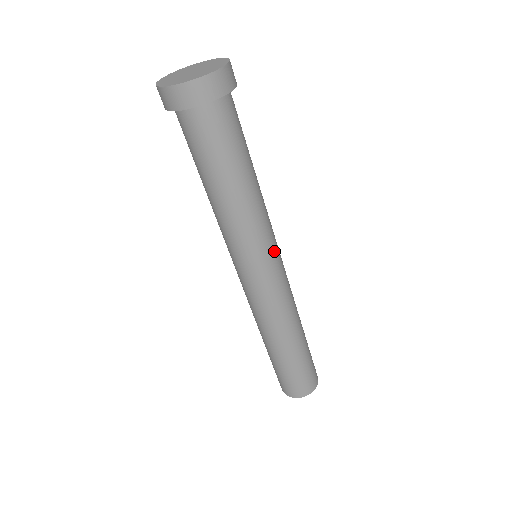
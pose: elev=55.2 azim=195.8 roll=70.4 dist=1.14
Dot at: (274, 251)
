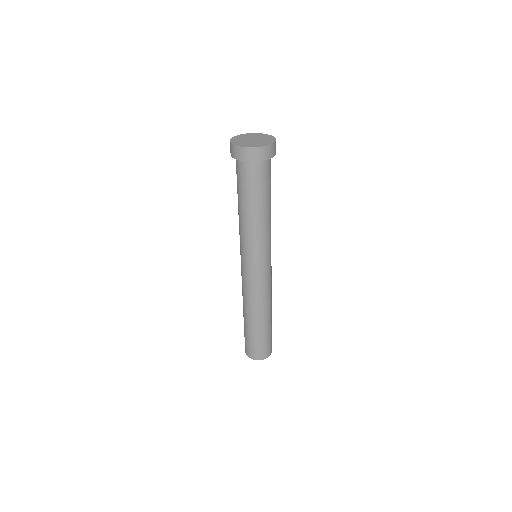
Dot at: occluded
